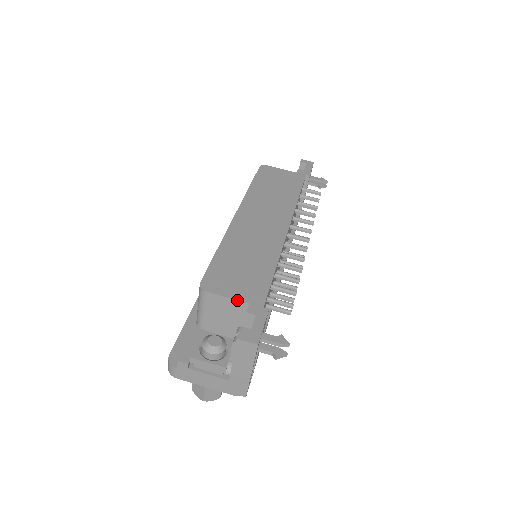
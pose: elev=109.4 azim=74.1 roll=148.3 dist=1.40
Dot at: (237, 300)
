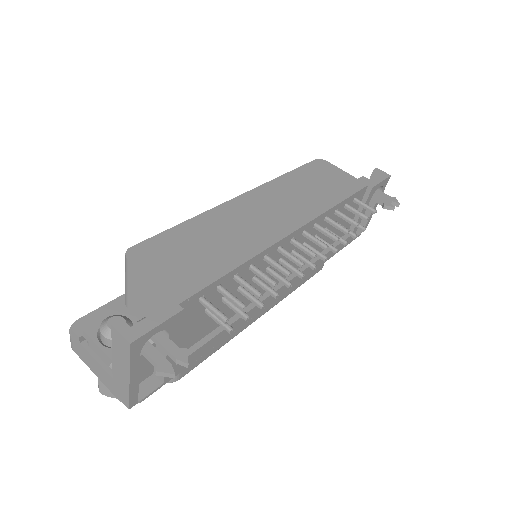
Dot at: (154, 283)
